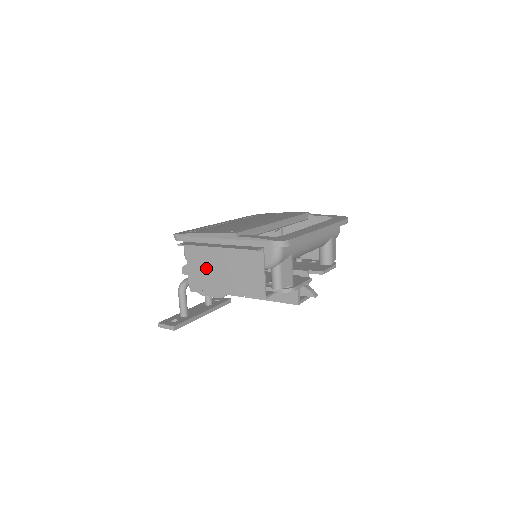
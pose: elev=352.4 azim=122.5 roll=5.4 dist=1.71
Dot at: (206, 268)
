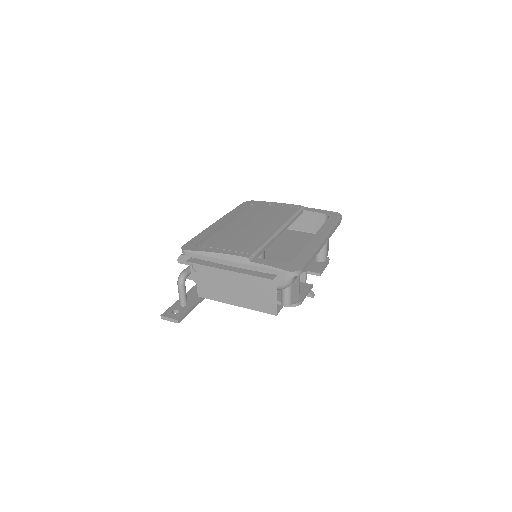
Dot at: (216, 283)
